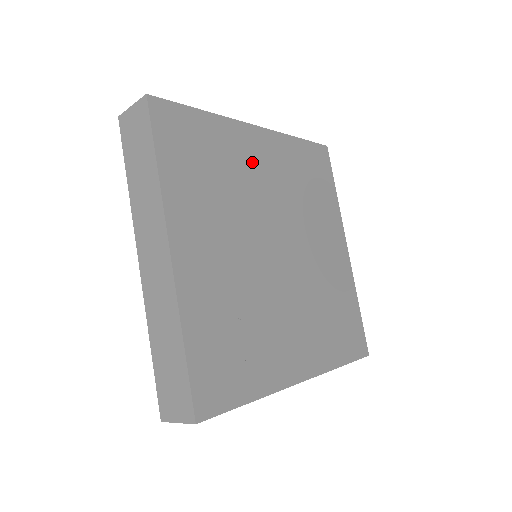
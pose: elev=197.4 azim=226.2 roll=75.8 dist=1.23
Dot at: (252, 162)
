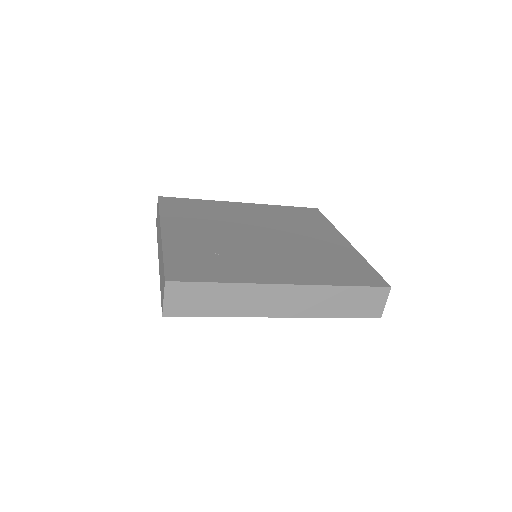
Dot at: (236, 211)
